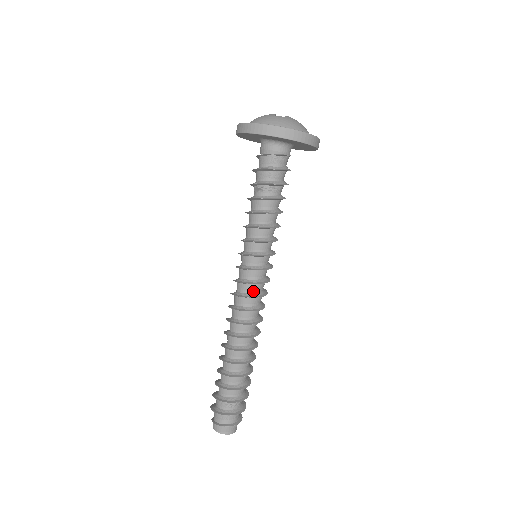
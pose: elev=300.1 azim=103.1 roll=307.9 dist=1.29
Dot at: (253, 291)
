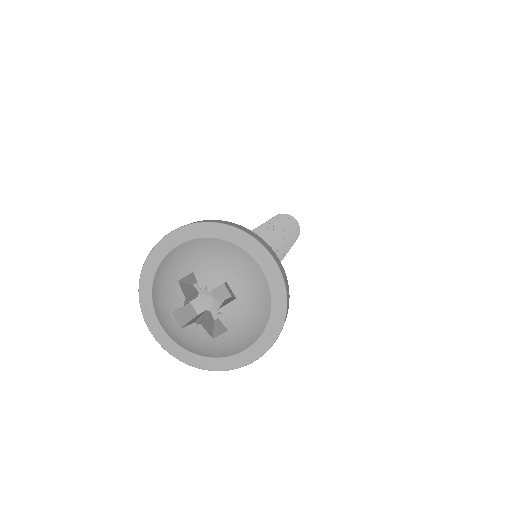
Dot at: occluded
